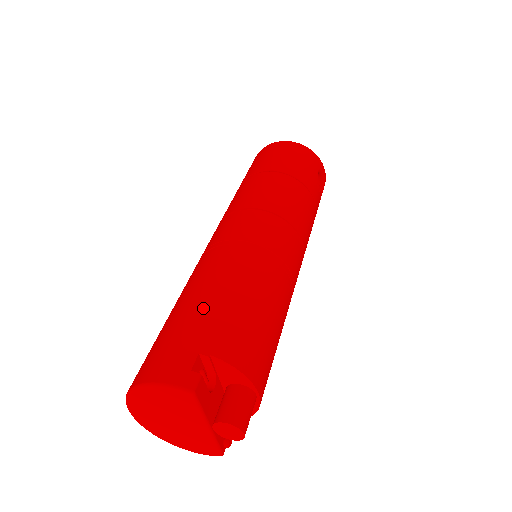
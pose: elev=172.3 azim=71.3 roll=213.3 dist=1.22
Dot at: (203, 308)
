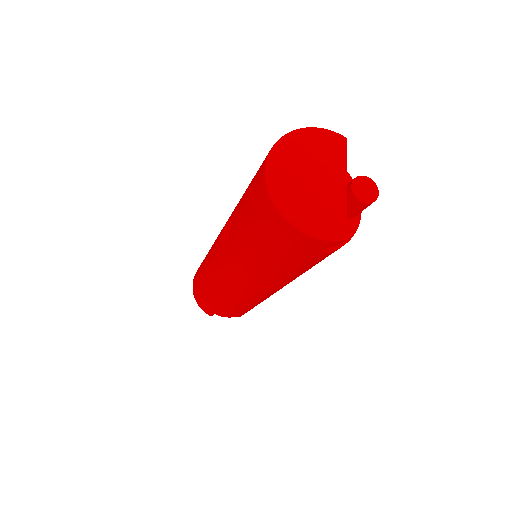
Dot at: occluded
